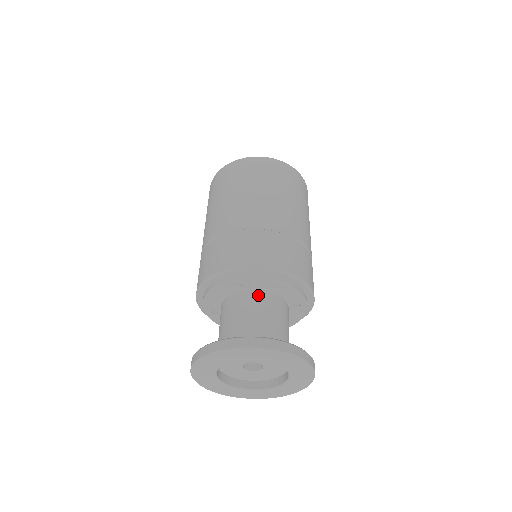
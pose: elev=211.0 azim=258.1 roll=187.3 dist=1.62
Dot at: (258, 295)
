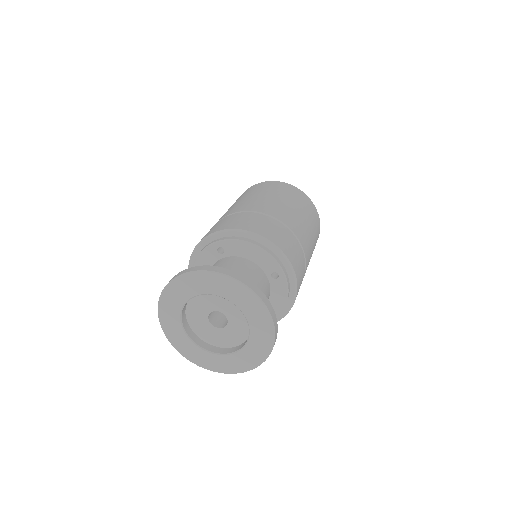
Dot at: (232, 259)
